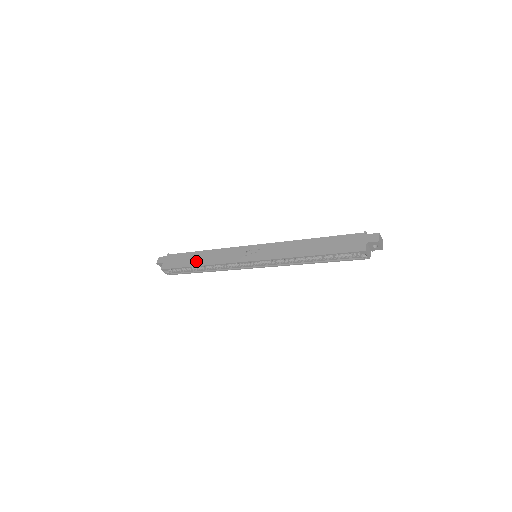
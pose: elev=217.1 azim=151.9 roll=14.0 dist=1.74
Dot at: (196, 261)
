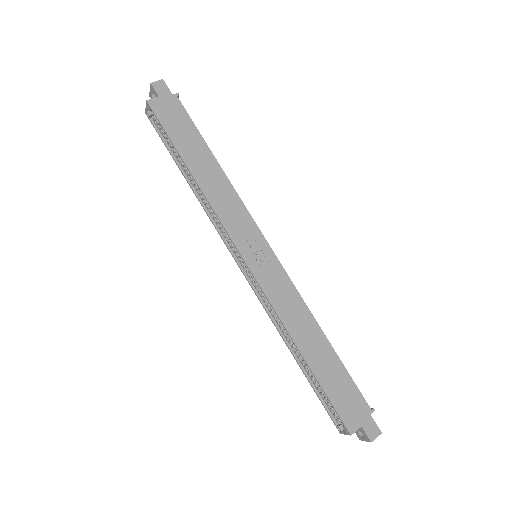
Dot at: (195, 161)
